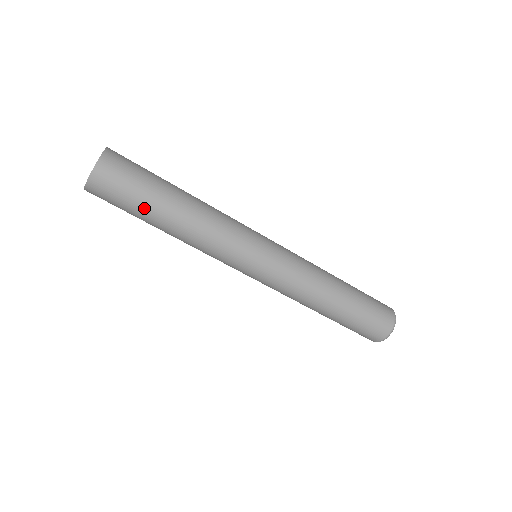
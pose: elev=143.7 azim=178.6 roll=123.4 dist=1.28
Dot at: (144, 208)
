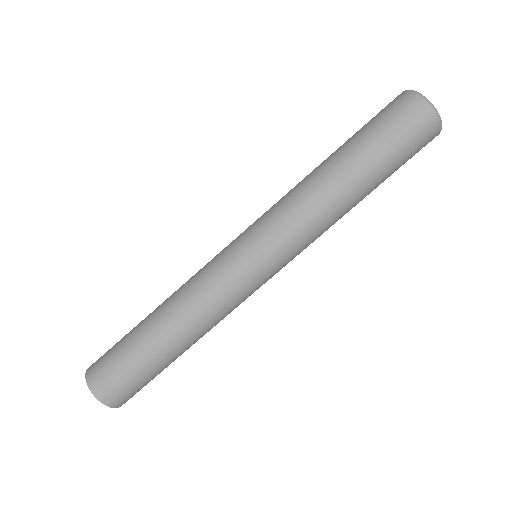
Dot at: occluded
